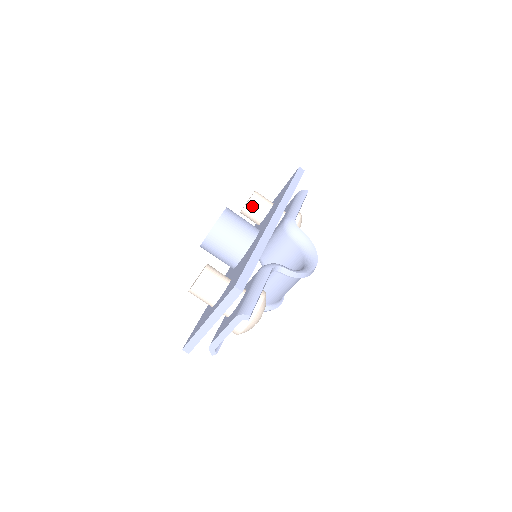
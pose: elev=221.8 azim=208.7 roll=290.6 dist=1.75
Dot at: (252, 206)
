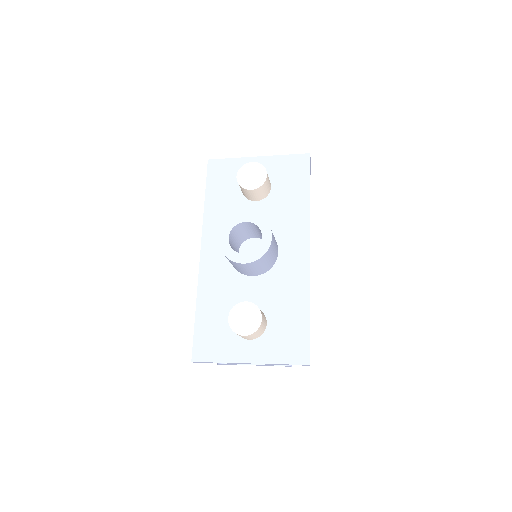
Dot at: (260, 190)
